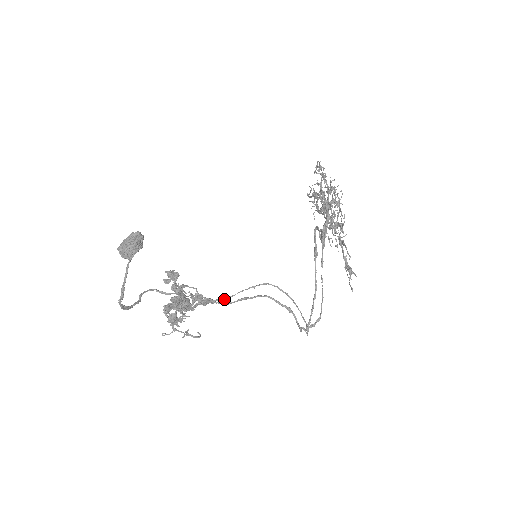
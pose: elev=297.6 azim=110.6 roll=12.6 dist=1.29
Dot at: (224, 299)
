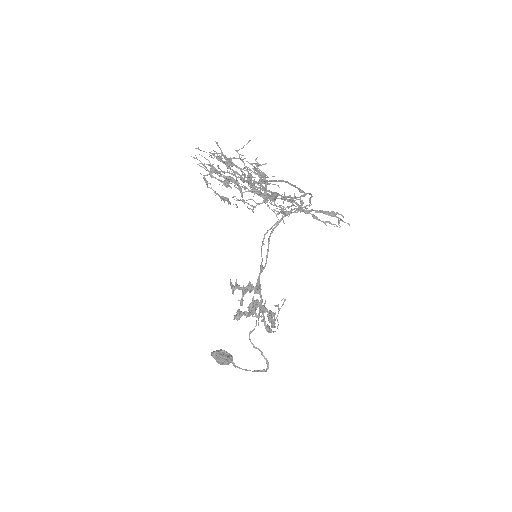
Dot at: (262, 270)
